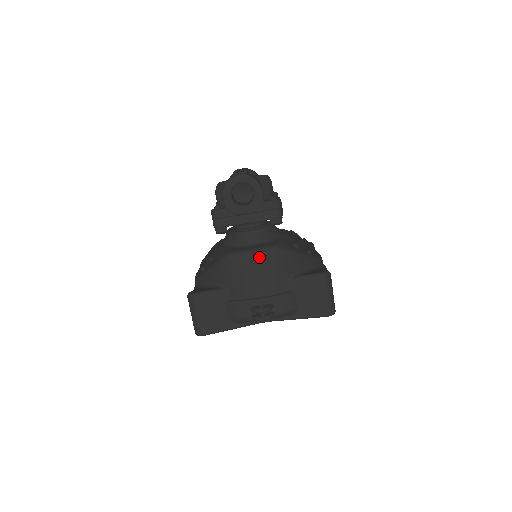
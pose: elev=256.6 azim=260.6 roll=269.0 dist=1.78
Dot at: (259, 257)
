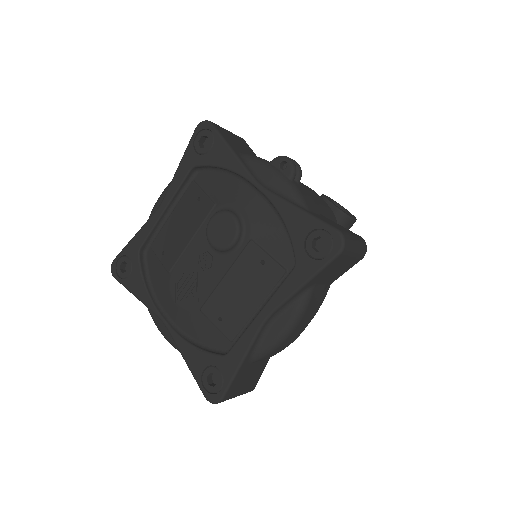
Dot at: (319, 196)
